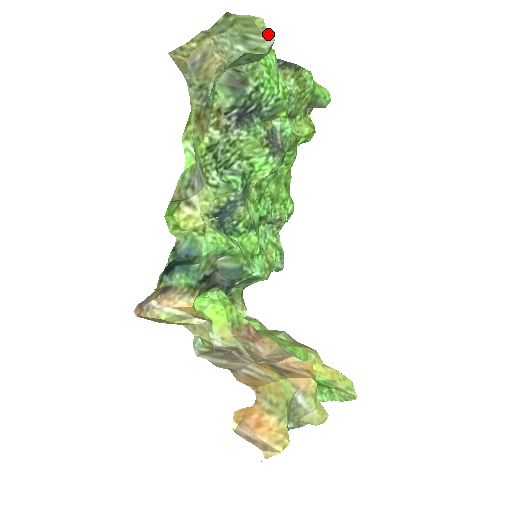
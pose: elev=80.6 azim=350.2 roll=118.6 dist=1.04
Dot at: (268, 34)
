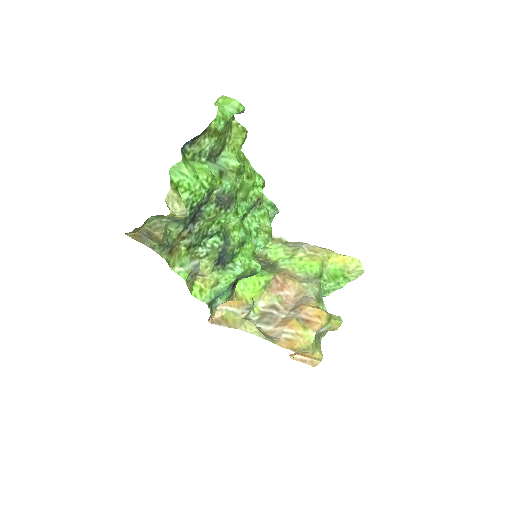
Dot at: (179, 216)
